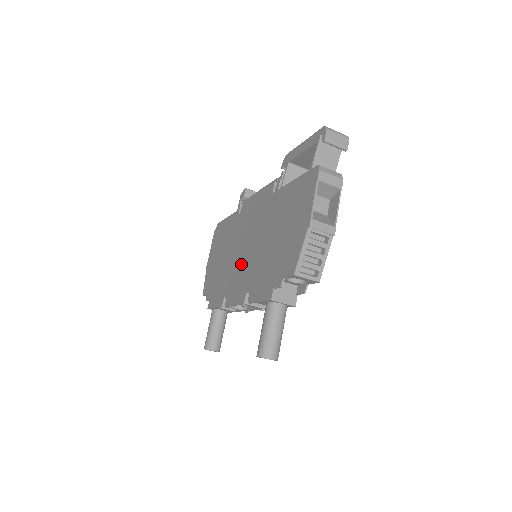
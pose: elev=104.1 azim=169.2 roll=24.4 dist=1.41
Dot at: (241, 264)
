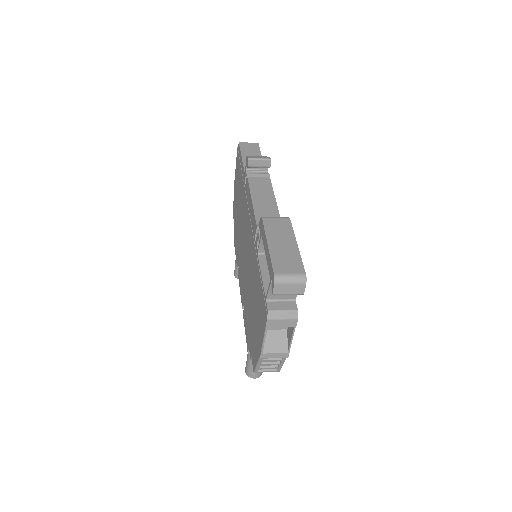
Dot at: (243, 261)
